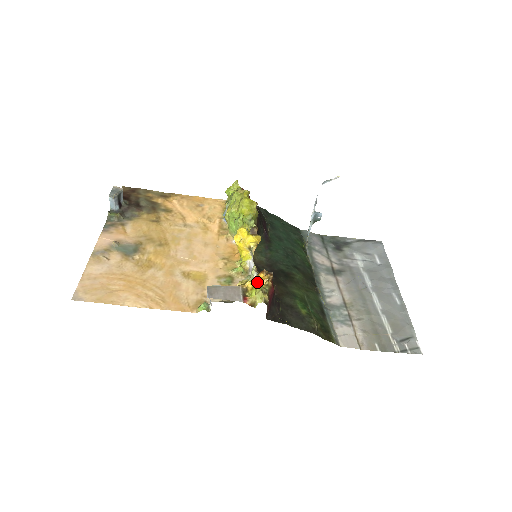
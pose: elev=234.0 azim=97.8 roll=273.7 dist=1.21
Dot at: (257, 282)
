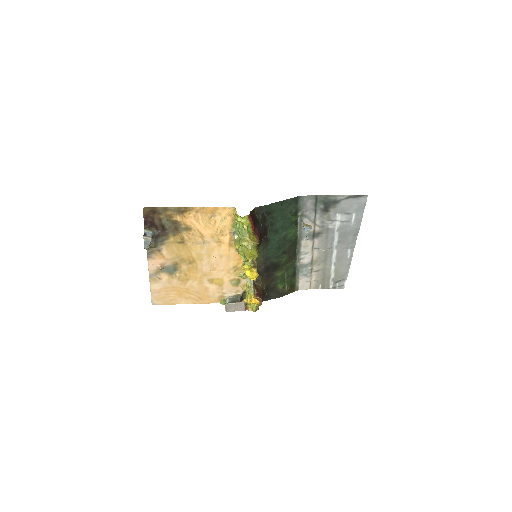
Dot at: (253, 303)
